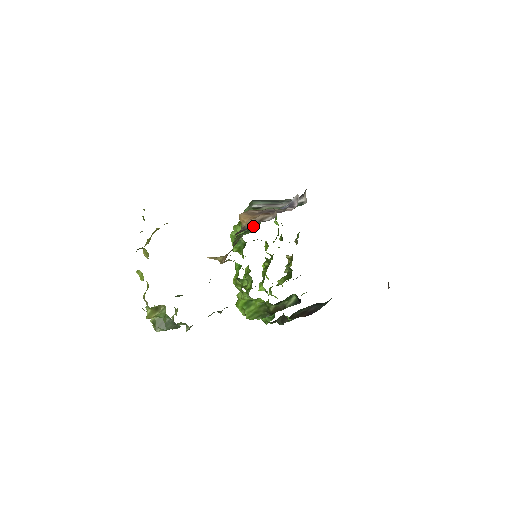
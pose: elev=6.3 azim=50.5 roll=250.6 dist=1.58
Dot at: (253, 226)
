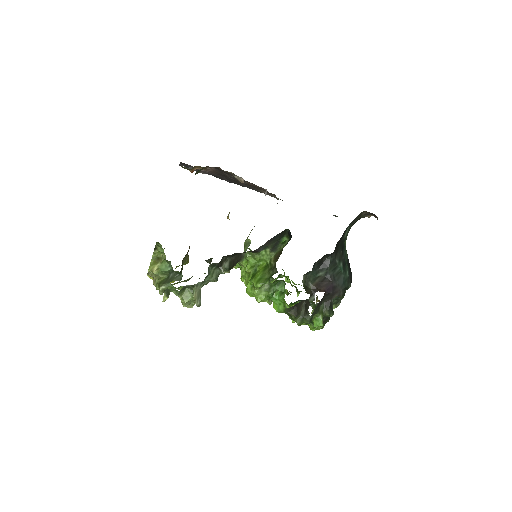
Dot at: occluded
